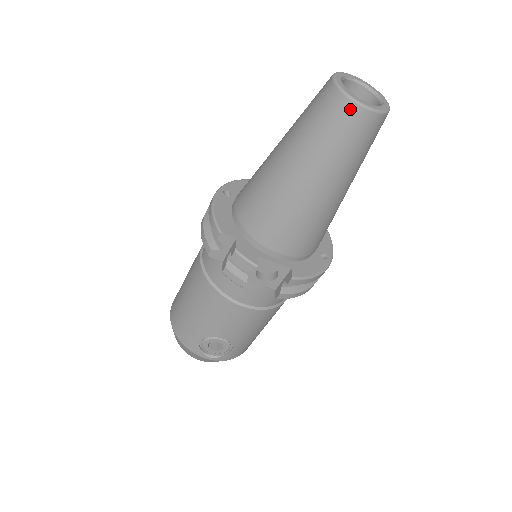
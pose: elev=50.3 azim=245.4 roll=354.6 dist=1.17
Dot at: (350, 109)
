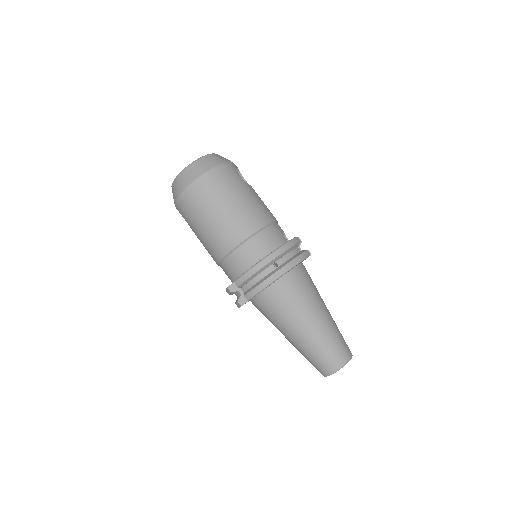
Dot at: (321, 373)
